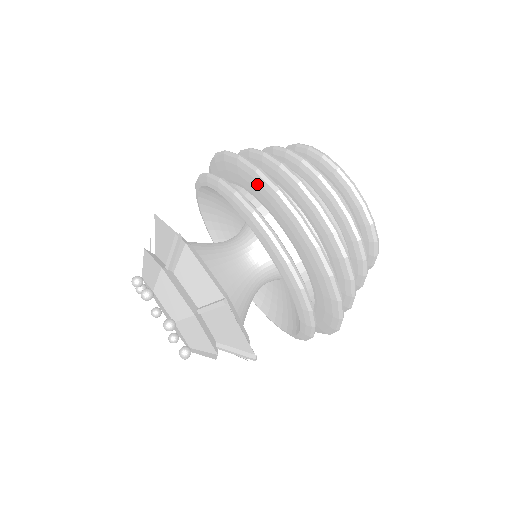
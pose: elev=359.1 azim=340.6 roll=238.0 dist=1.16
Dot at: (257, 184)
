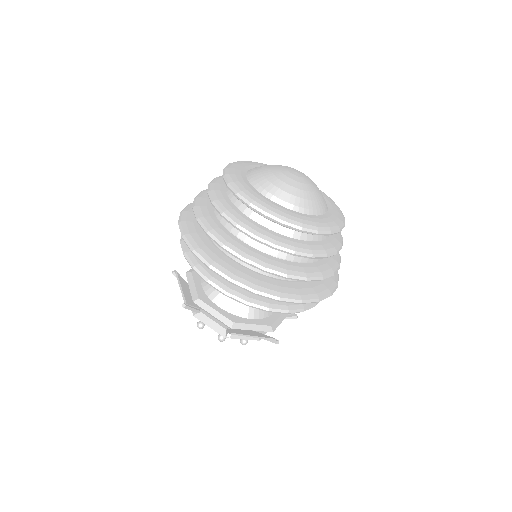
Dot at: occluded
